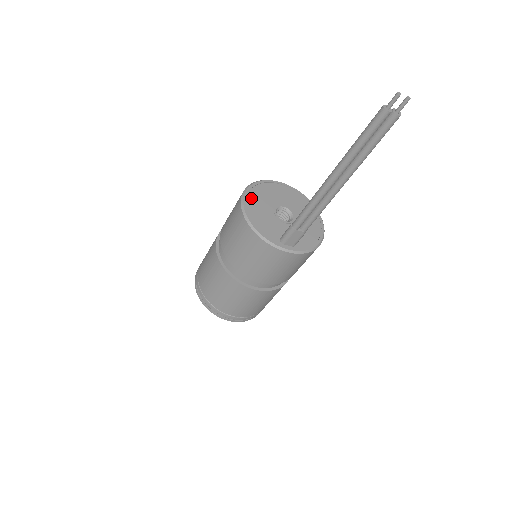
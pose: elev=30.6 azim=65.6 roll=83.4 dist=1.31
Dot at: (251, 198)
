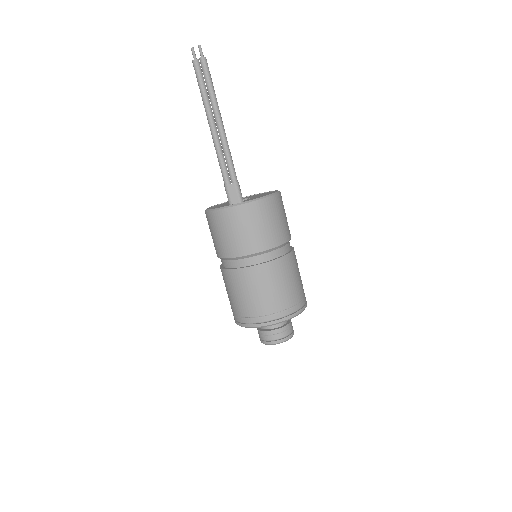
Dot at: occluded
